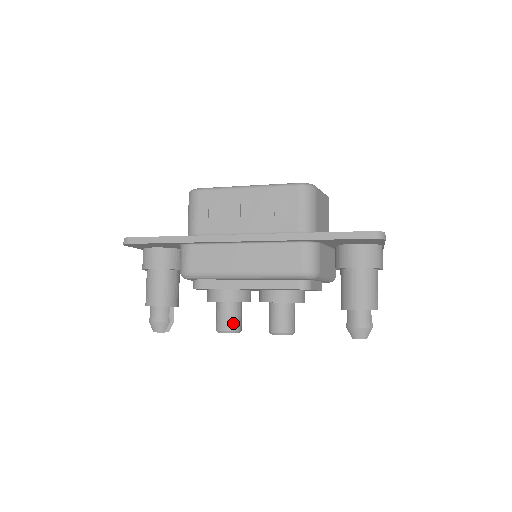
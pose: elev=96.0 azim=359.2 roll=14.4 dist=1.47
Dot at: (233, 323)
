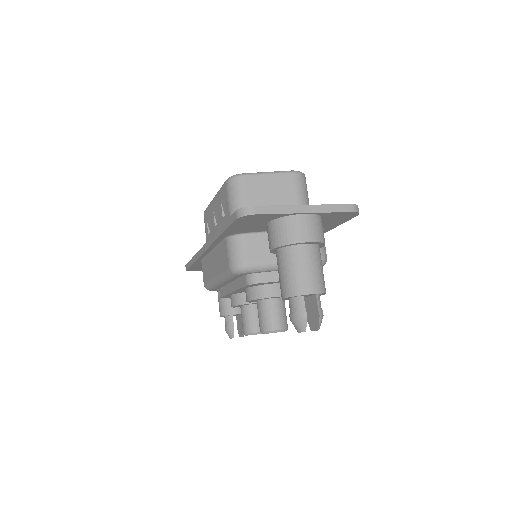
Dot at: (248, 325)
